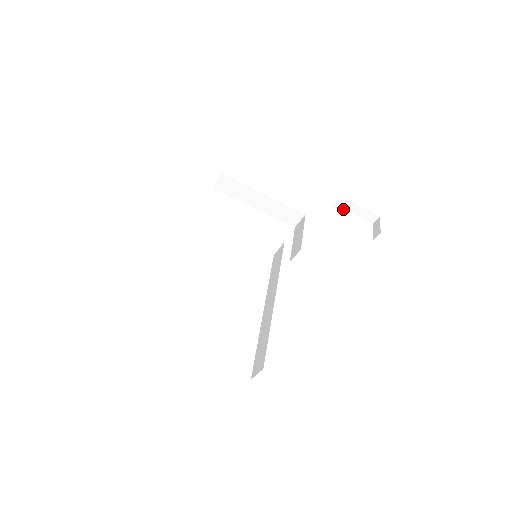
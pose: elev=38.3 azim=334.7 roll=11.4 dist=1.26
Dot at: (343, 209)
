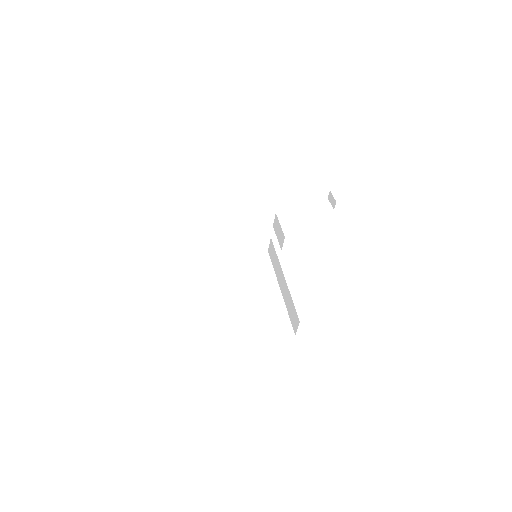
Dot at: (301, 198)
